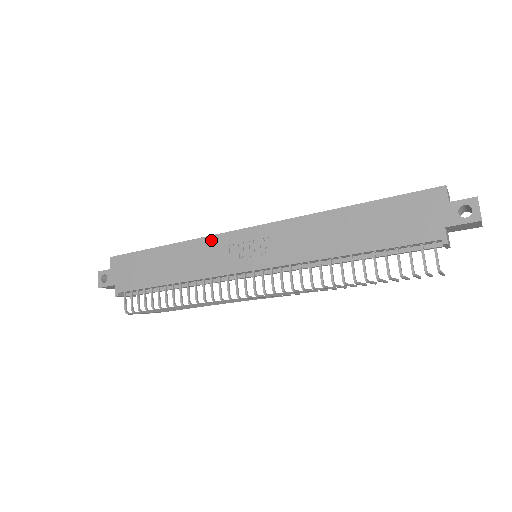
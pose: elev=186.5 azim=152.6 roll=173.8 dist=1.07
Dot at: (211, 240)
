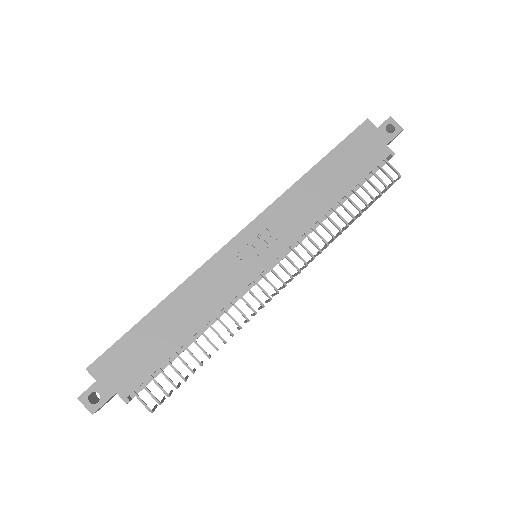
Dot at: (209, 266)
